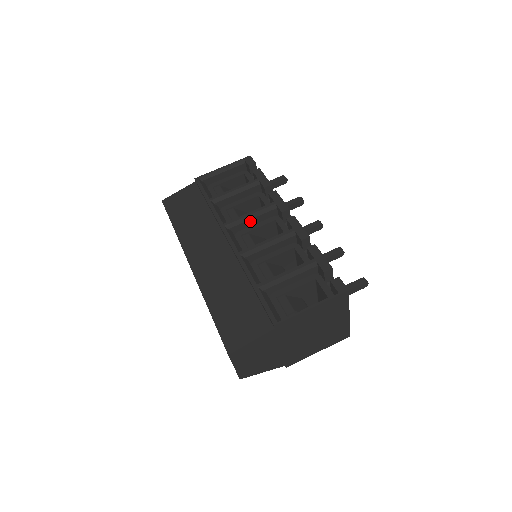
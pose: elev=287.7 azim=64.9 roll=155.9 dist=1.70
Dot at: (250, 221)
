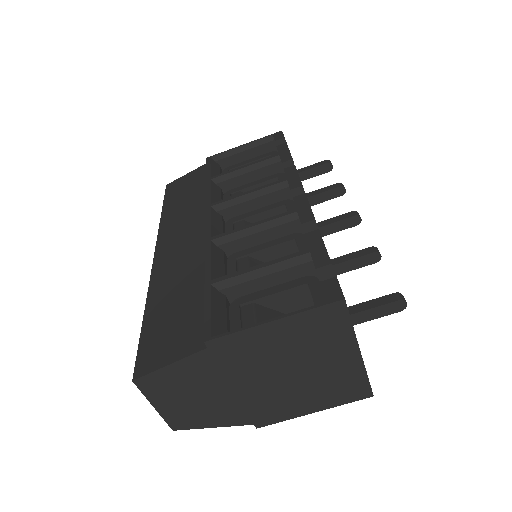
Dot at: (249, 203)
